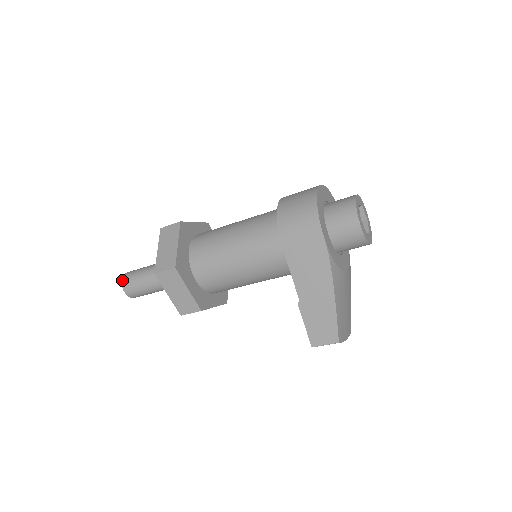
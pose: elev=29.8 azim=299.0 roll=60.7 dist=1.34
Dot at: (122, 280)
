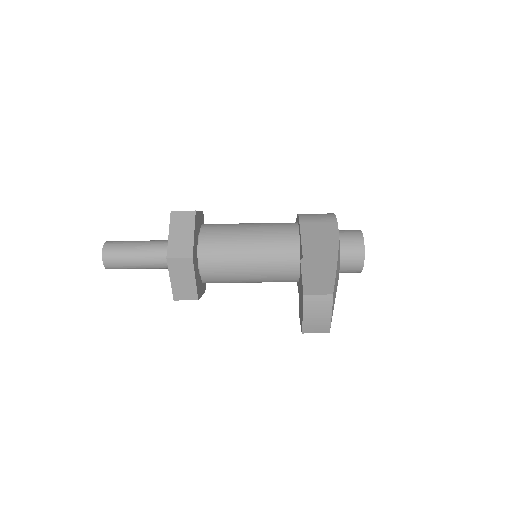
Dot at: (107, 241)
